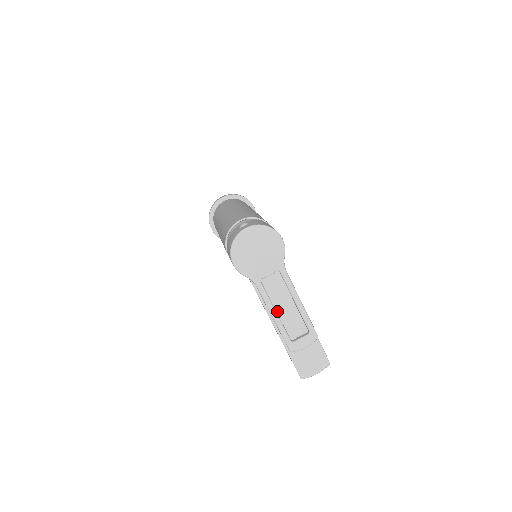
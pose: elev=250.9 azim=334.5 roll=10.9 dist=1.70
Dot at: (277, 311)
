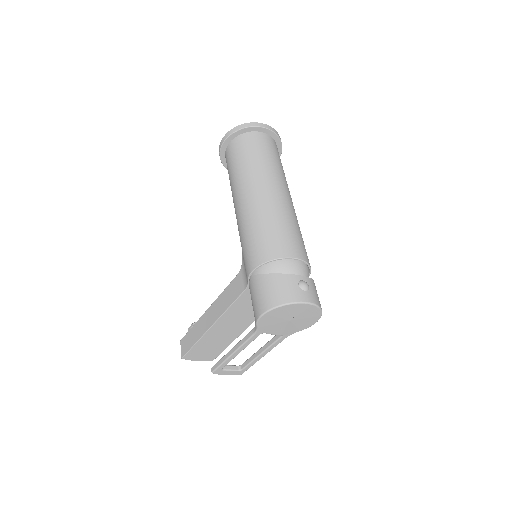
Dot at: (228, 321)
